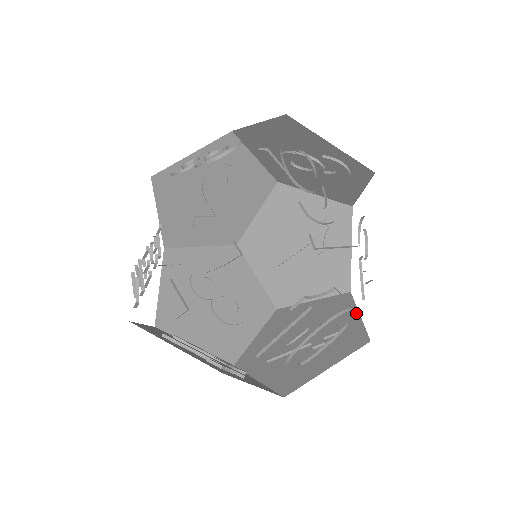
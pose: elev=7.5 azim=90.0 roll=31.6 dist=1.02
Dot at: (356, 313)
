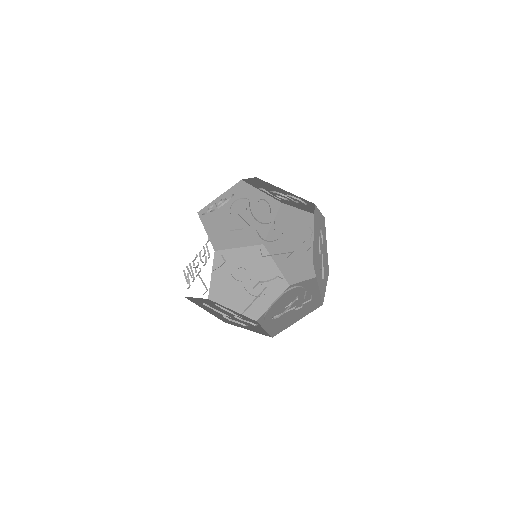
Dot at: occluded
